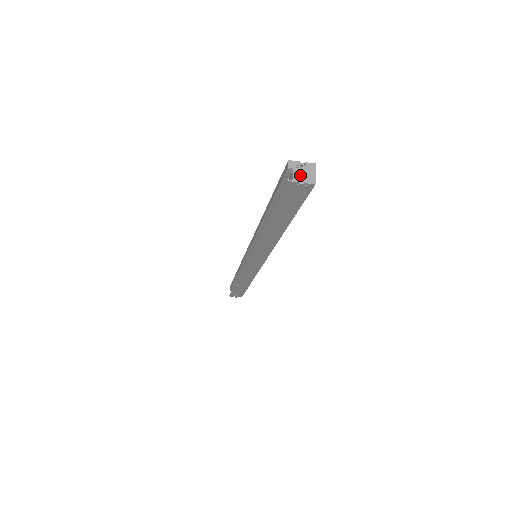
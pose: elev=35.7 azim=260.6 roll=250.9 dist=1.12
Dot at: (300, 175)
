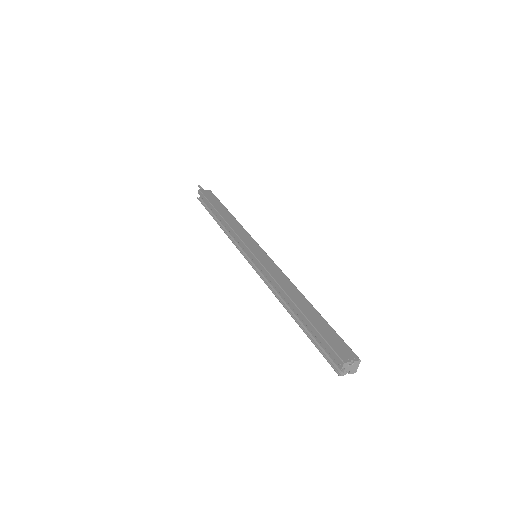
Dot at: (348, 371)
